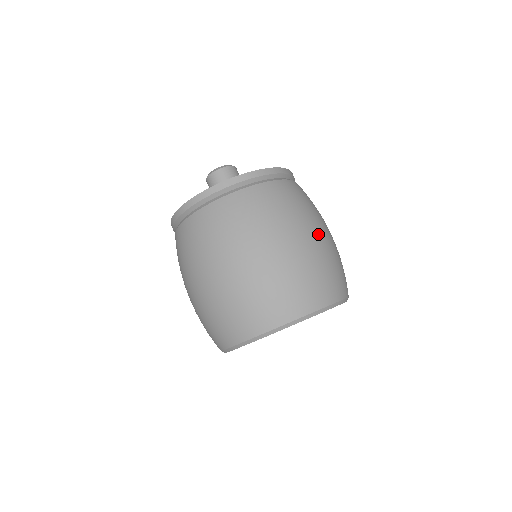
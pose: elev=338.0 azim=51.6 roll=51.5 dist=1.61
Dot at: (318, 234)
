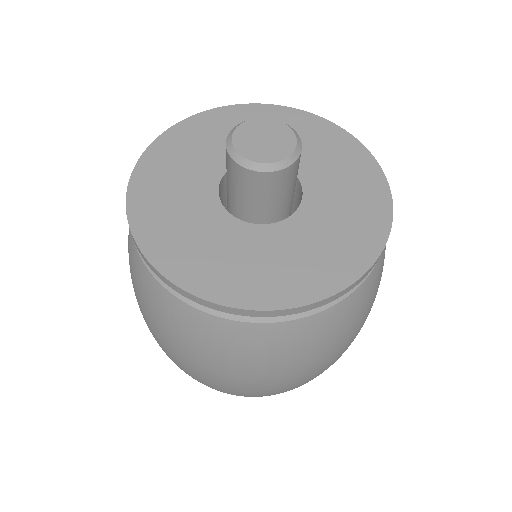
Dot at: (269, 383)
